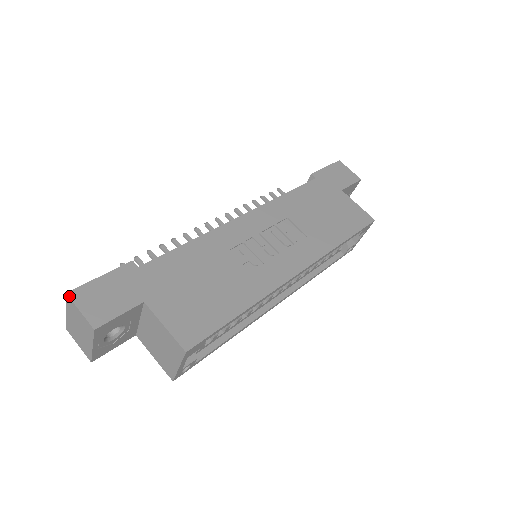
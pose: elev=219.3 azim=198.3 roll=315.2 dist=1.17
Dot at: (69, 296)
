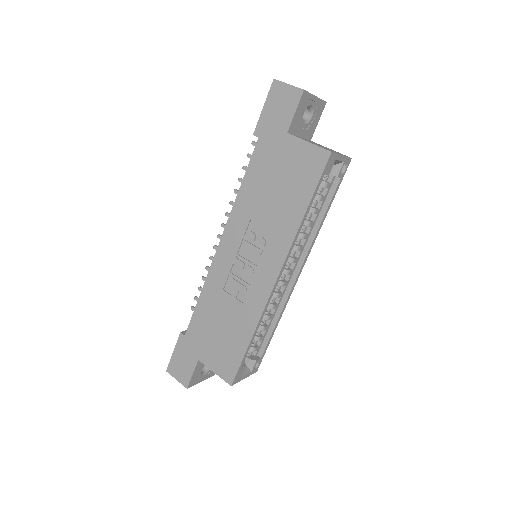
Dot at: occluded
